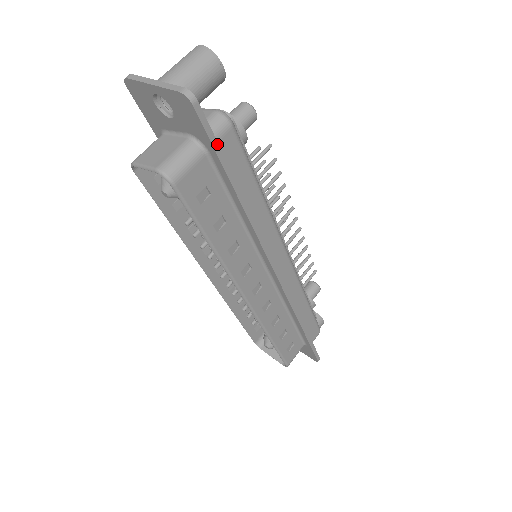
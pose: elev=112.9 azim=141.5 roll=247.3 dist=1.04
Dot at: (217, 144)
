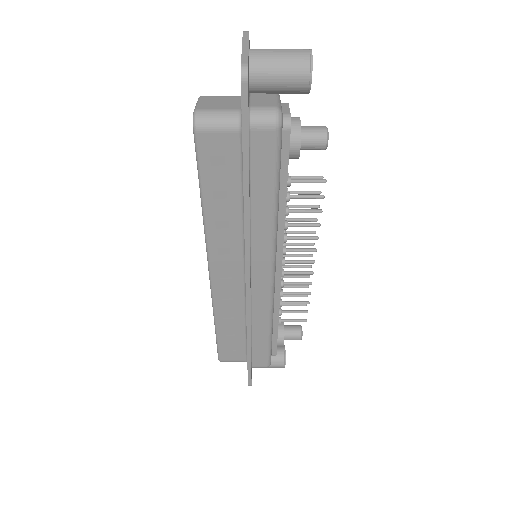
Dot at: (248, 130)
